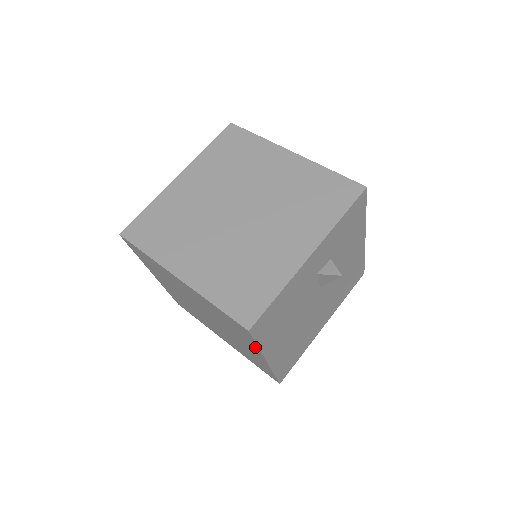
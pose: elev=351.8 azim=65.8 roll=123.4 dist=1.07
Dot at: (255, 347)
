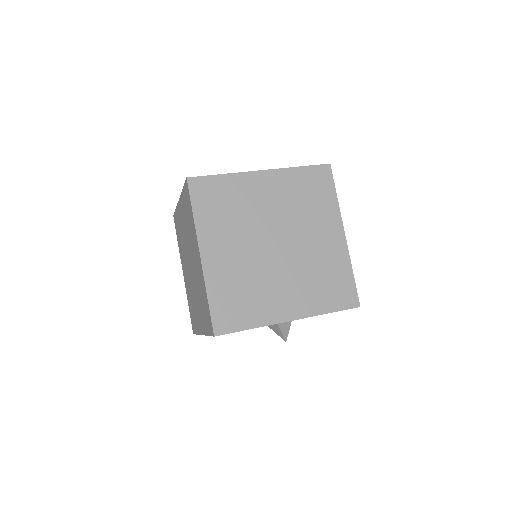
Dot at: (334, 207)
